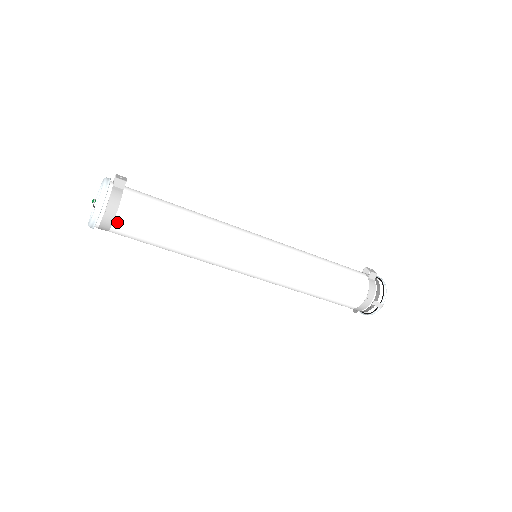
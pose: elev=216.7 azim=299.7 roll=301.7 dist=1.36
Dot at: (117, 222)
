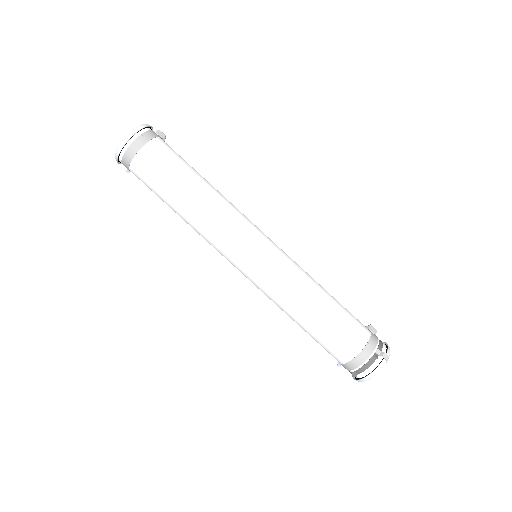
Dot at: (148, 147)
